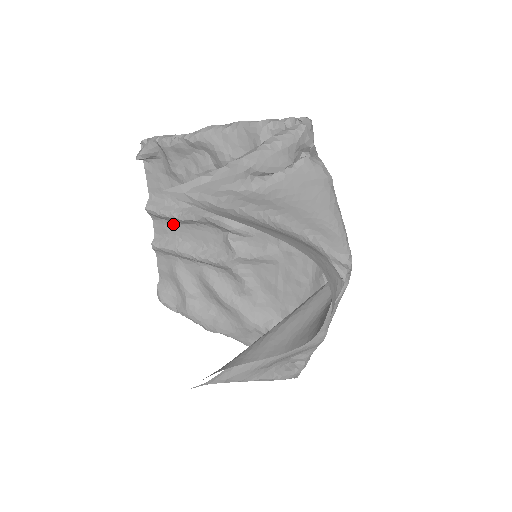
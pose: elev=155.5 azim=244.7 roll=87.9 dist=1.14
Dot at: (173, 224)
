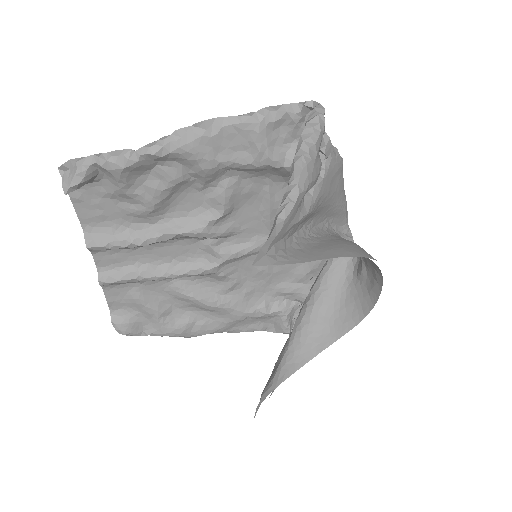
Dot at: (126, 250)
